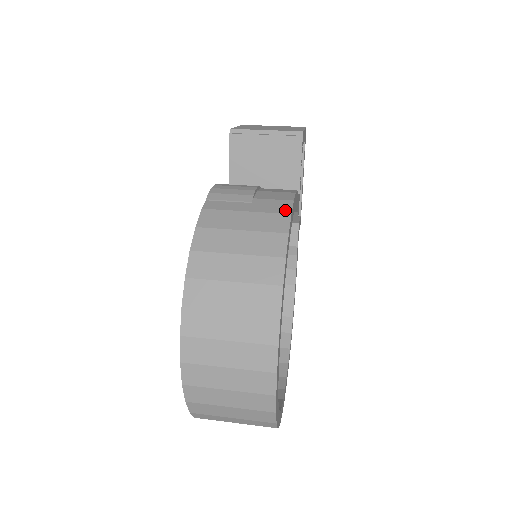
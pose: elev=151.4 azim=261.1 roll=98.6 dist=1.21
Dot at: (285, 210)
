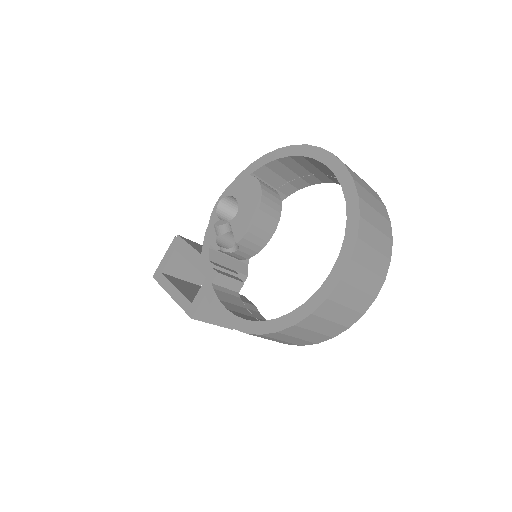
Dot at: occluded
